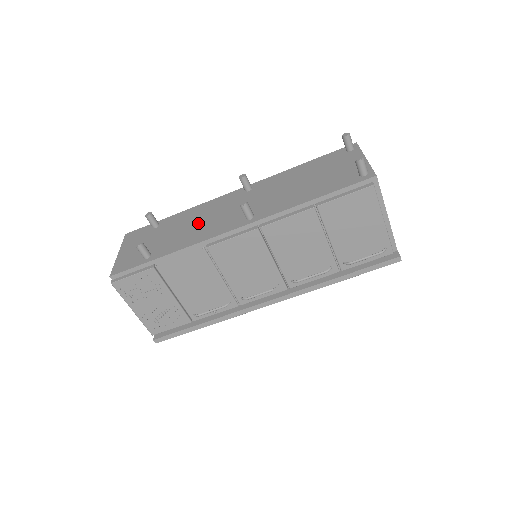
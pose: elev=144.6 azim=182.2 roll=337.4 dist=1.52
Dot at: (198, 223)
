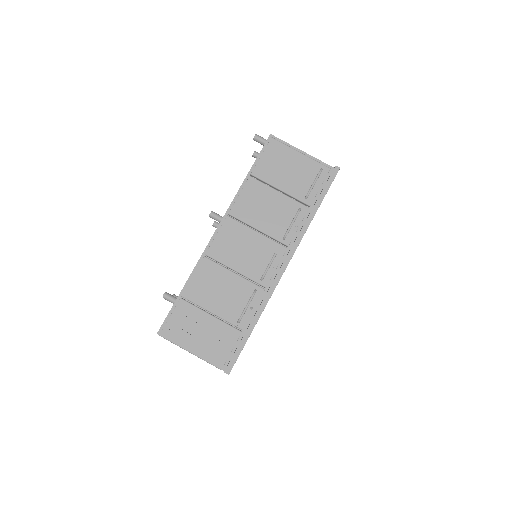
Dot at: occluded
